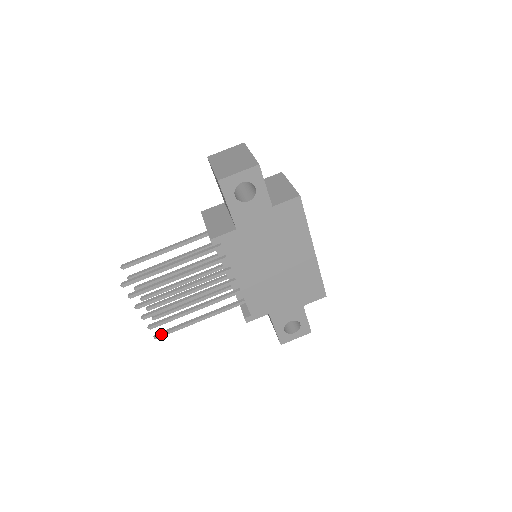
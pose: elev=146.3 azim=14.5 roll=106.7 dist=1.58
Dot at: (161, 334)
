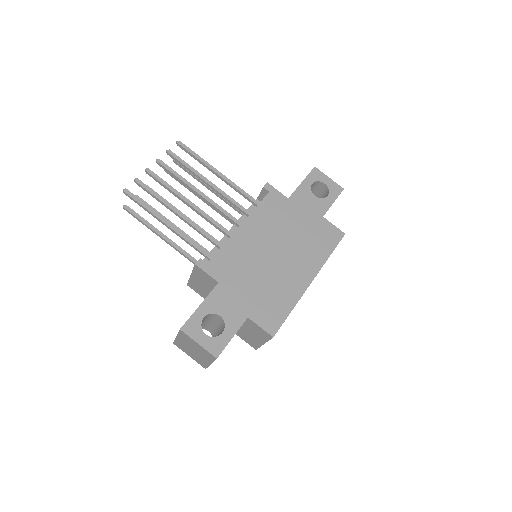
Dot at: (132, 193)
